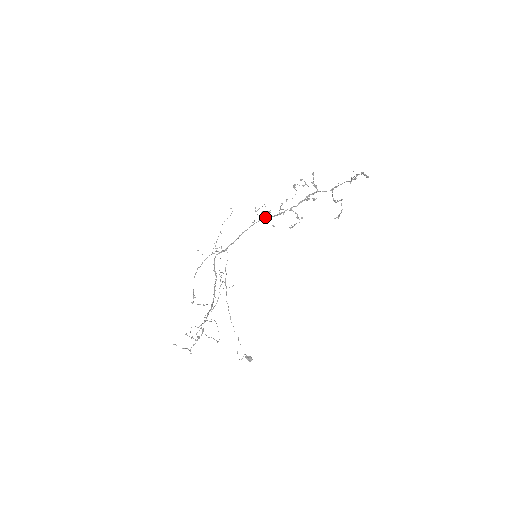
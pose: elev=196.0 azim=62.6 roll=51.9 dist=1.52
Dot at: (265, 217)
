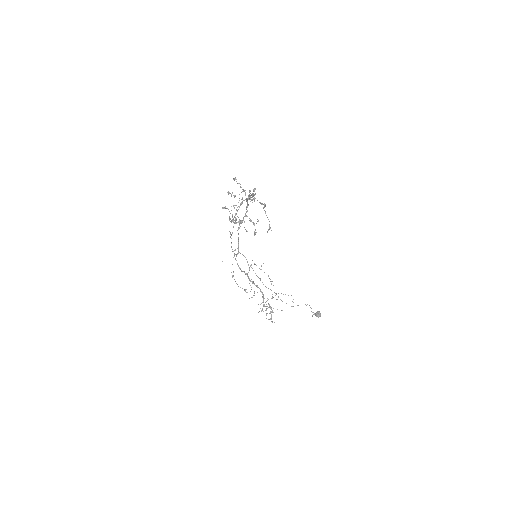
Dot at: occluded
